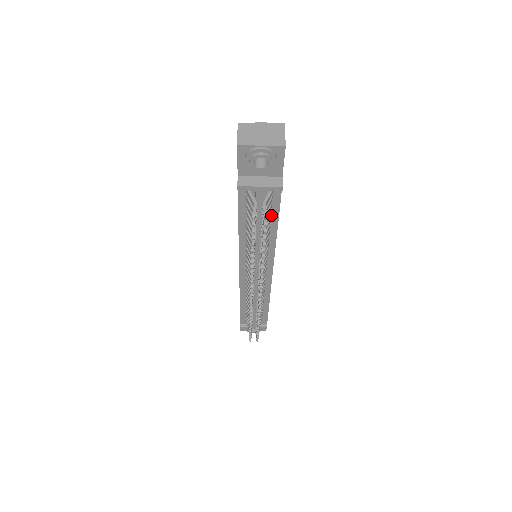
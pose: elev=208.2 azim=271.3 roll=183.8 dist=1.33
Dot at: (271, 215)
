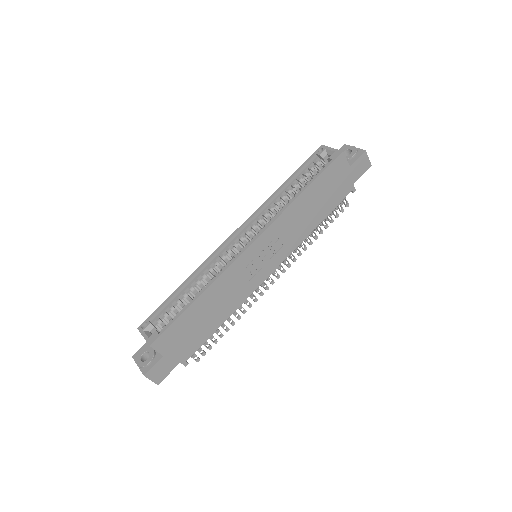
Dot at: occluded
